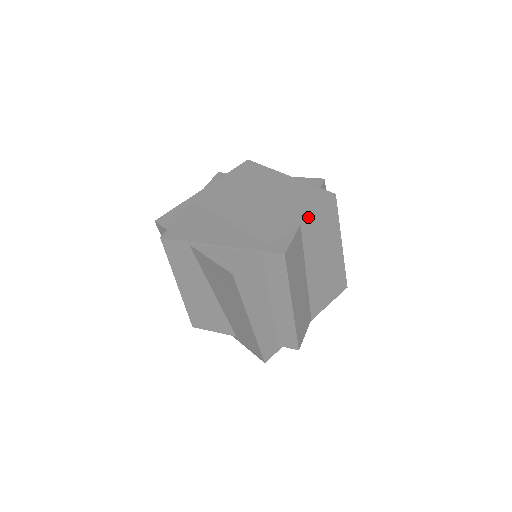
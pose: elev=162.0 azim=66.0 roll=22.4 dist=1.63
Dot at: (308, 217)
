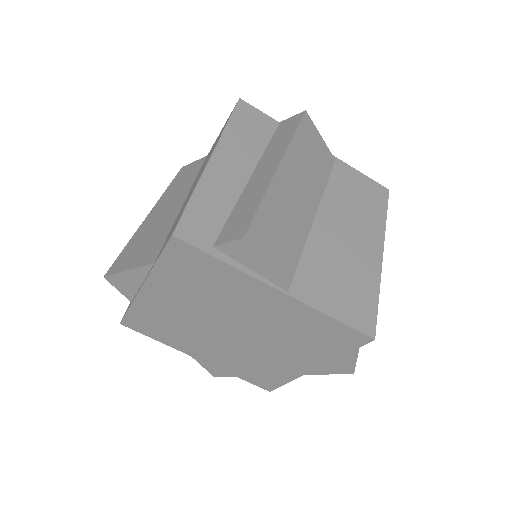
Dot at: (347, 166)
